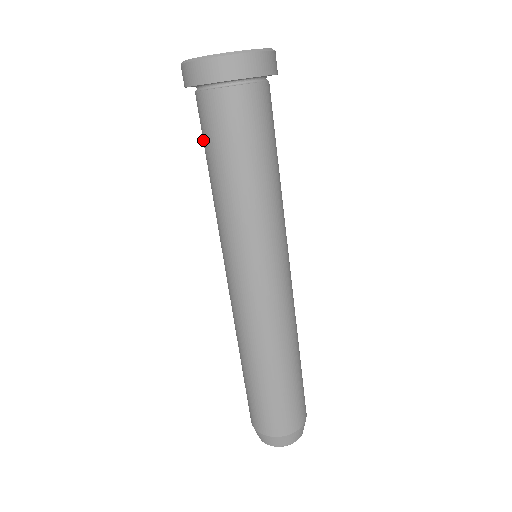
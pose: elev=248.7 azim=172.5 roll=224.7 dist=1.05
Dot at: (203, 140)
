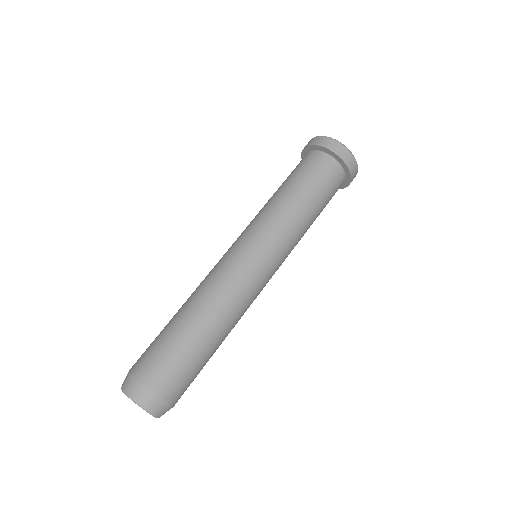
Dot at: occluded
